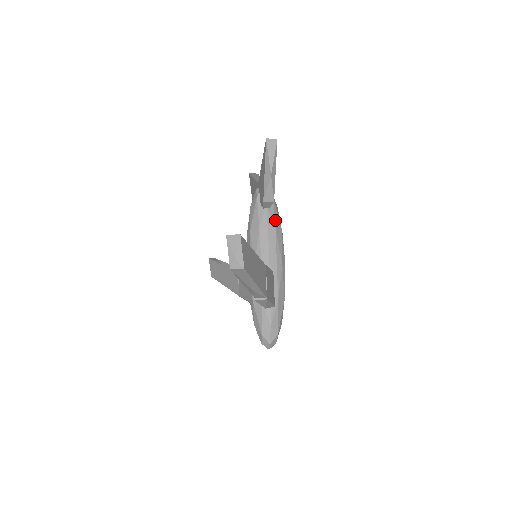
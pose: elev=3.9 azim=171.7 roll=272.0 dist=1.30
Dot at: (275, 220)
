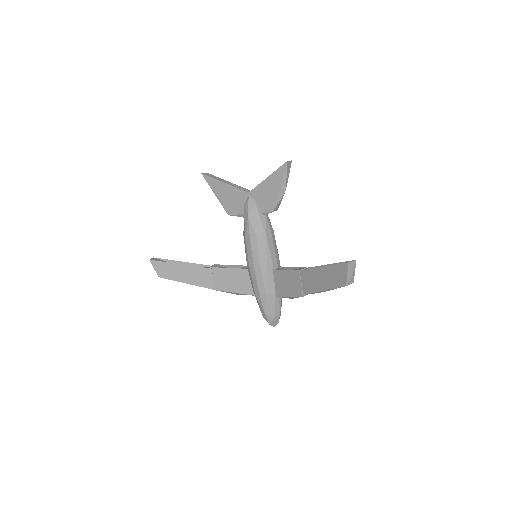
Dot at: occluded
